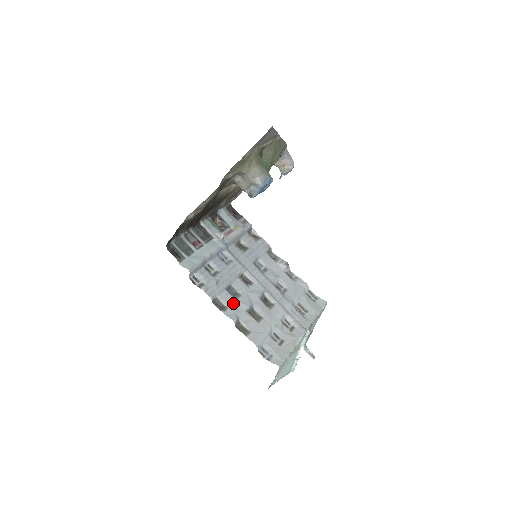
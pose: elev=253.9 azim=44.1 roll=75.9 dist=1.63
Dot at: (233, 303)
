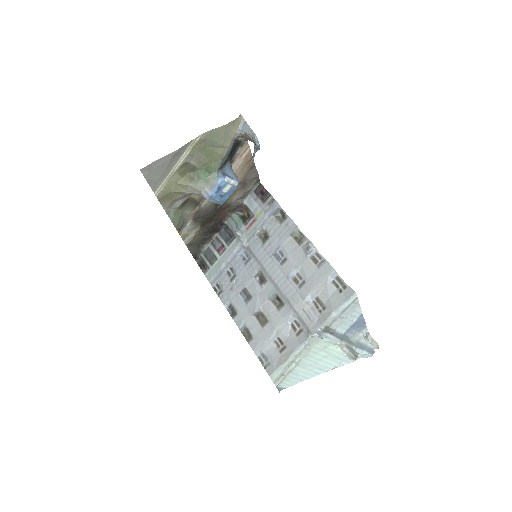
Dot at: (243, 308)
